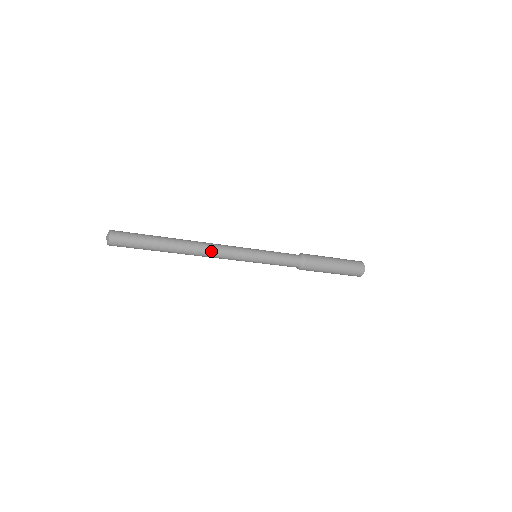
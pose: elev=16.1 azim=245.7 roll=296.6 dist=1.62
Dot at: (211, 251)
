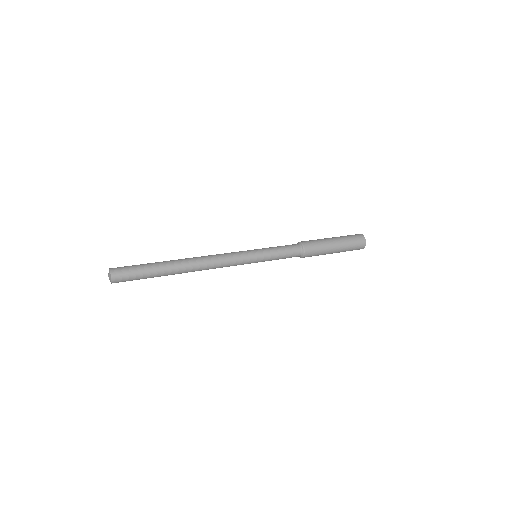
Dot at: (211, 266)
